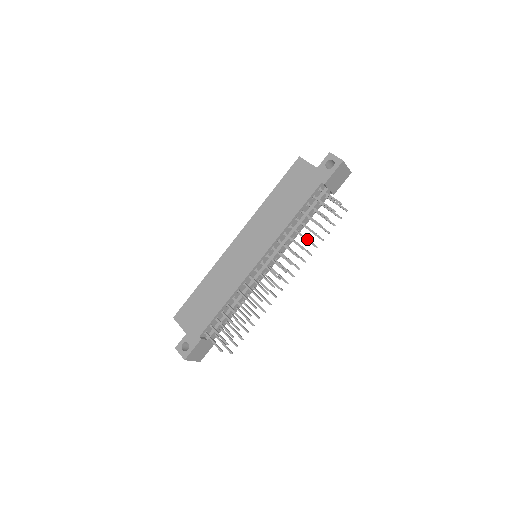
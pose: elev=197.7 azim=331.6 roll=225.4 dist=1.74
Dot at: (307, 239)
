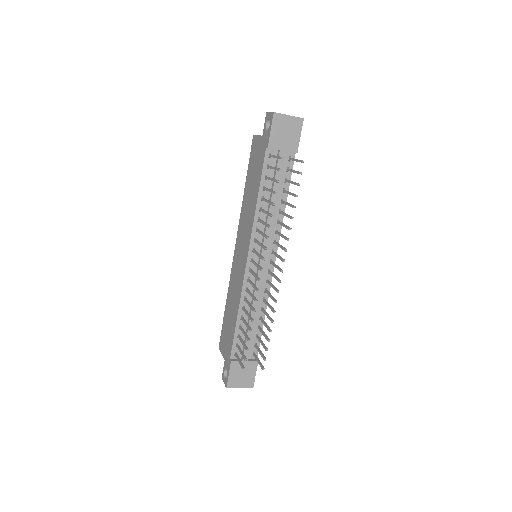
Dot at: (269, 214)
